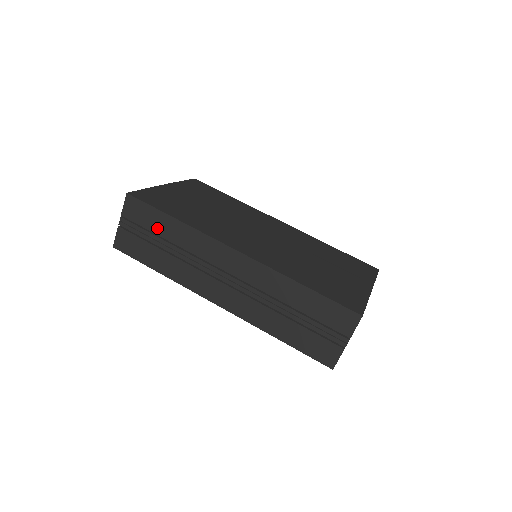
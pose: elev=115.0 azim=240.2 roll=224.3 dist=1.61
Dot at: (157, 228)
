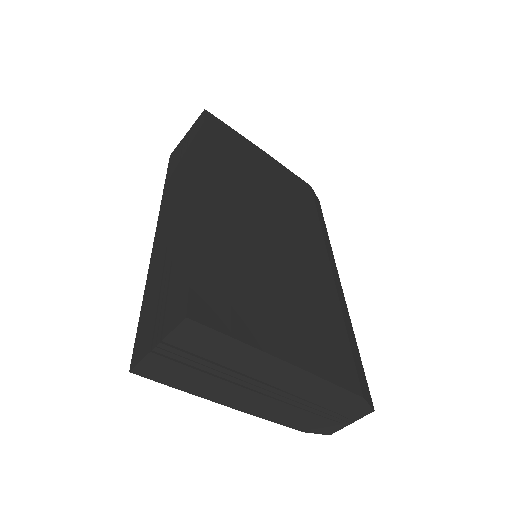
Dot at: (191, 145)
